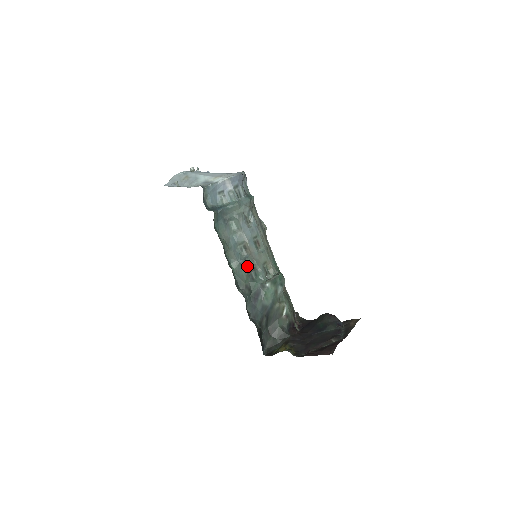
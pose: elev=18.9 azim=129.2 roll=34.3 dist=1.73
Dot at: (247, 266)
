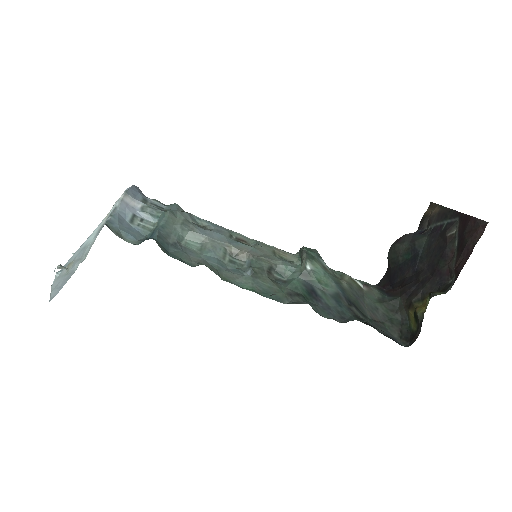
Dot at: (261, 272)
